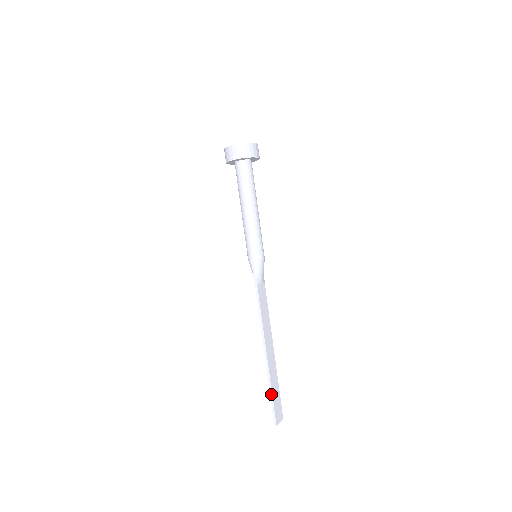
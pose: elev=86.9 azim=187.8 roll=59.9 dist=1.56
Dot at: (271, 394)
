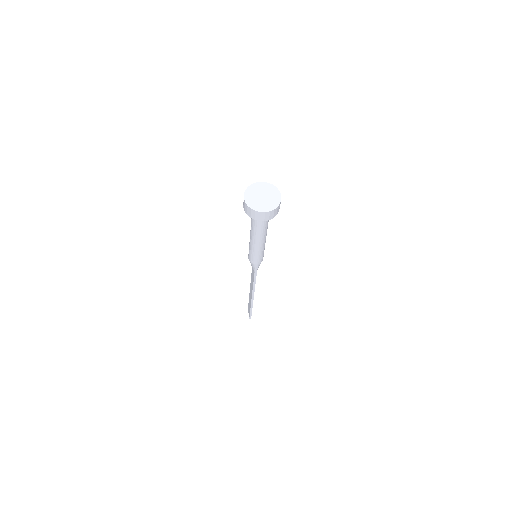
Dot at: (251, 310)
